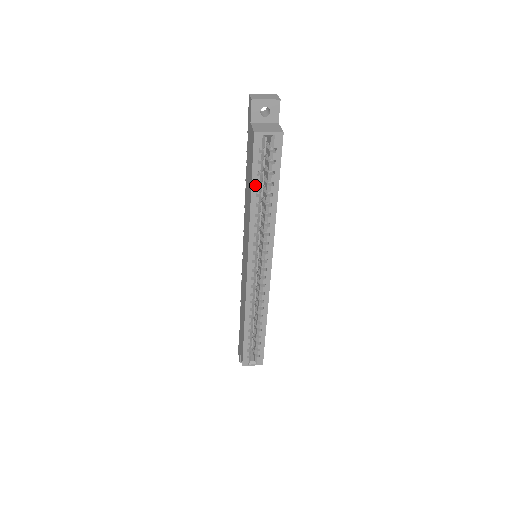
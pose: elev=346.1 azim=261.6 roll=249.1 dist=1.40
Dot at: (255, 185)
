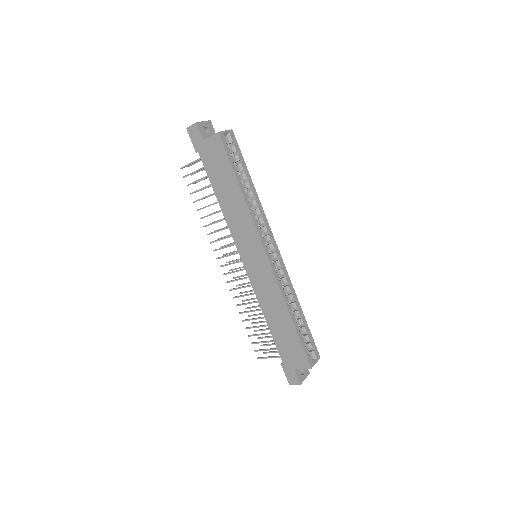
Dot at: (237, 174)
